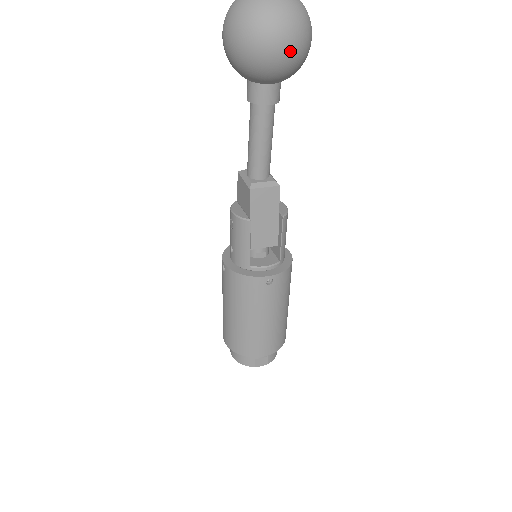
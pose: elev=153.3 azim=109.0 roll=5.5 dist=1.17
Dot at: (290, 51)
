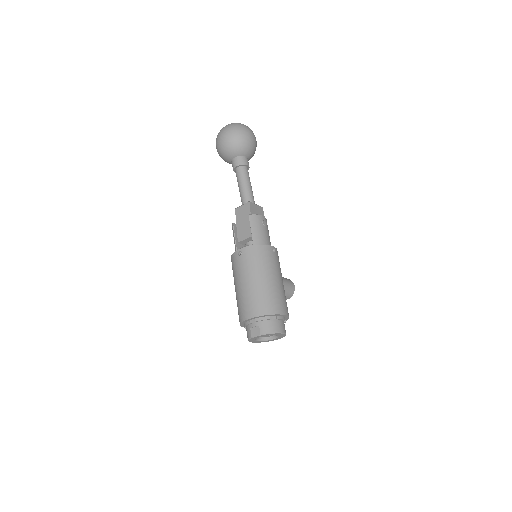
Dot at: (227, 137)
